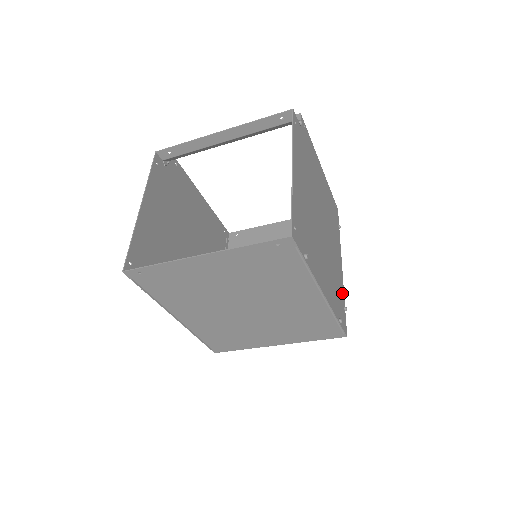
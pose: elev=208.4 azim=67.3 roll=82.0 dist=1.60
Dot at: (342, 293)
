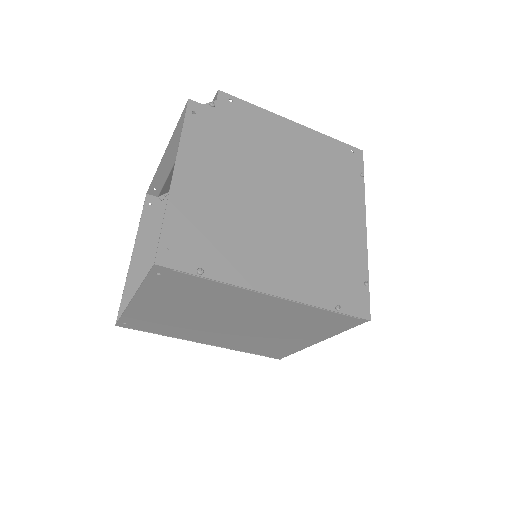
Dot at: (359, 265)
